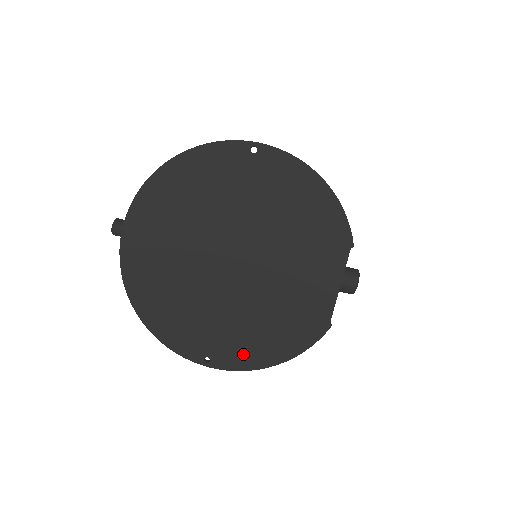
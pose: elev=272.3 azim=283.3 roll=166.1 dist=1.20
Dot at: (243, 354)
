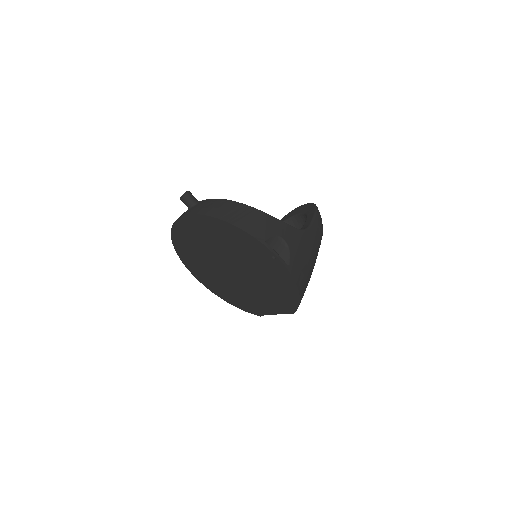
Dot at: (214, 288)
